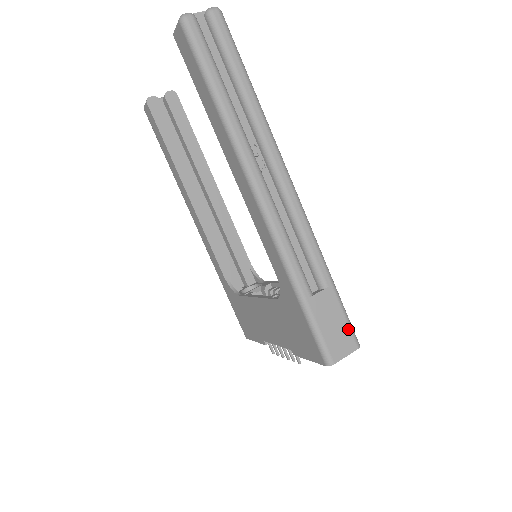
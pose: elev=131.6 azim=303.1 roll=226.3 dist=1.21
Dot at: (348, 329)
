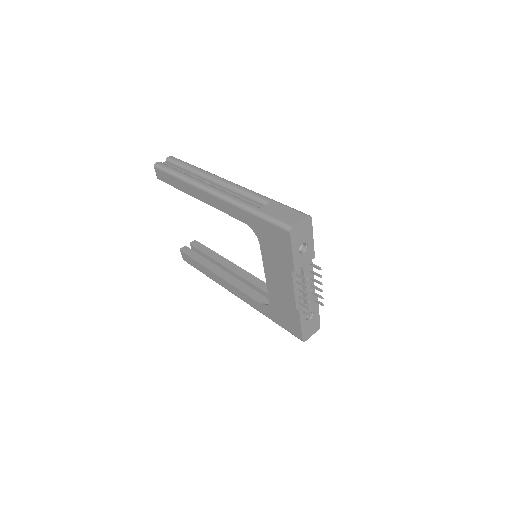
Dot at: (295, 211)
